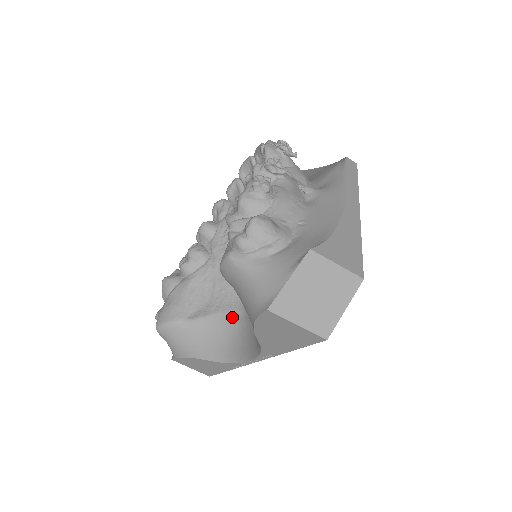
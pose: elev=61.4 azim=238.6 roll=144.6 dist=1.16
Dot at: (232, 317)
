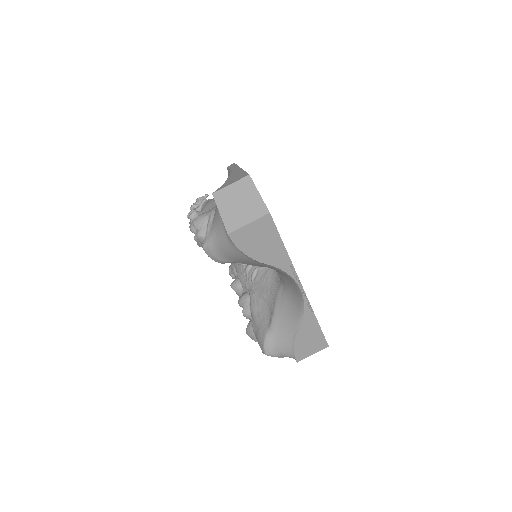
Dot at: (282, 294)
